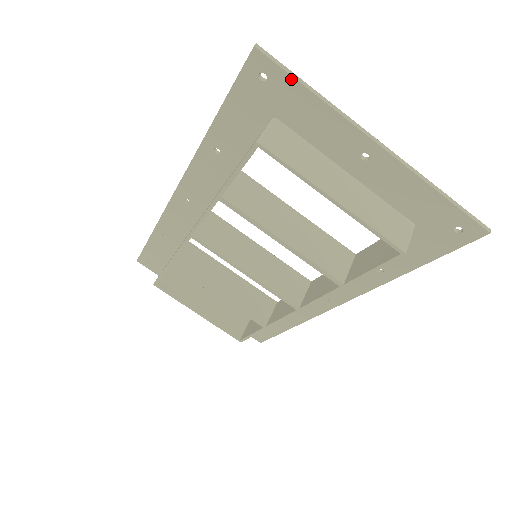
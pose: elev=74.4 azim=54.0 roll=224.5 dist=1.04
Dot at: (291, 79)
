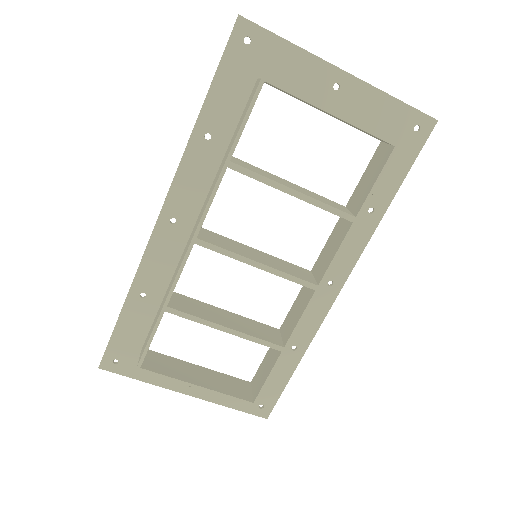
Dot at: (270, 35)
